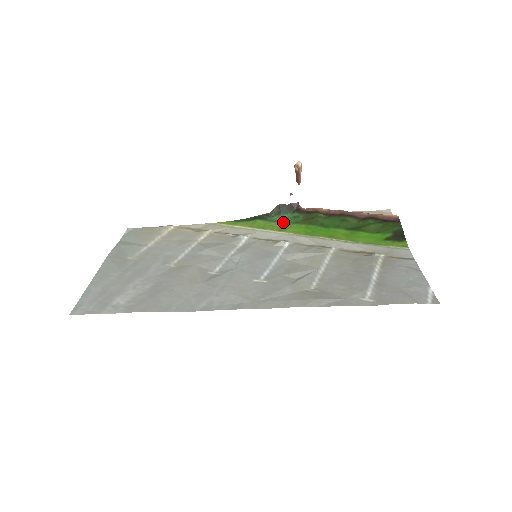
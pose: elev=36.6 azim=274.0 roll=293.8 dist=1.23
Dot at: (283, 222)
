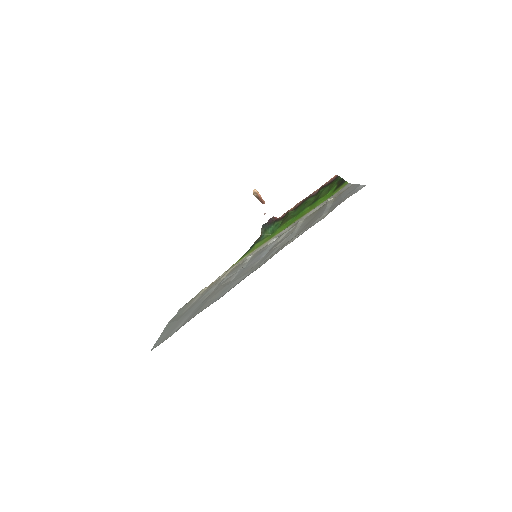
Dot at: (271, 234)
